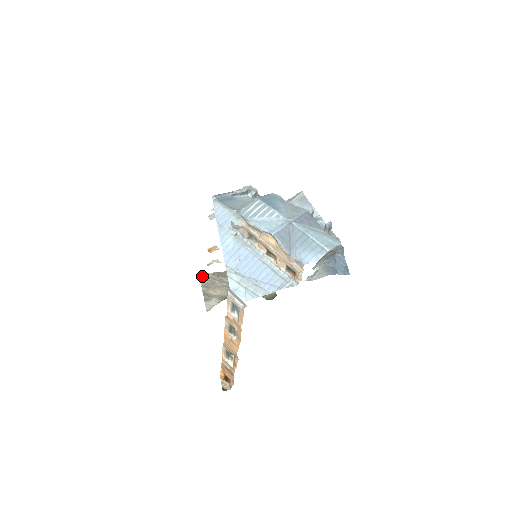
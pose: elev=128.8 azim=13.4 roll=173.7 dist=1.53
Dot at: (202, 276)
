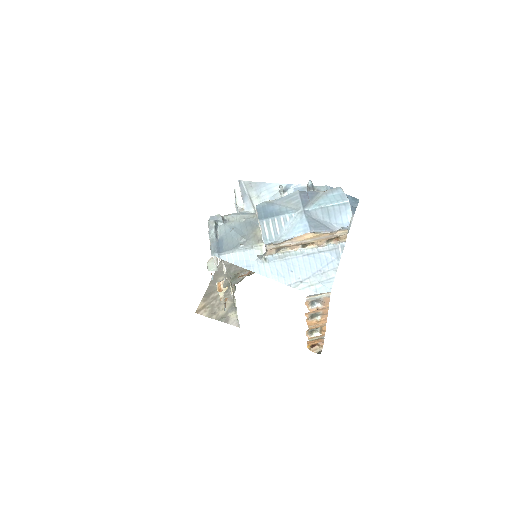
Dot at: (200, 312)
